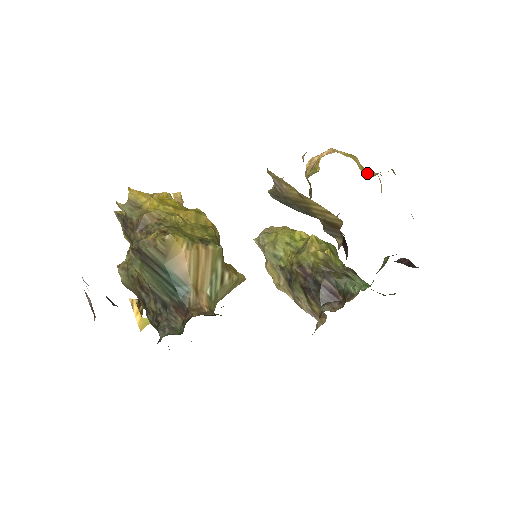
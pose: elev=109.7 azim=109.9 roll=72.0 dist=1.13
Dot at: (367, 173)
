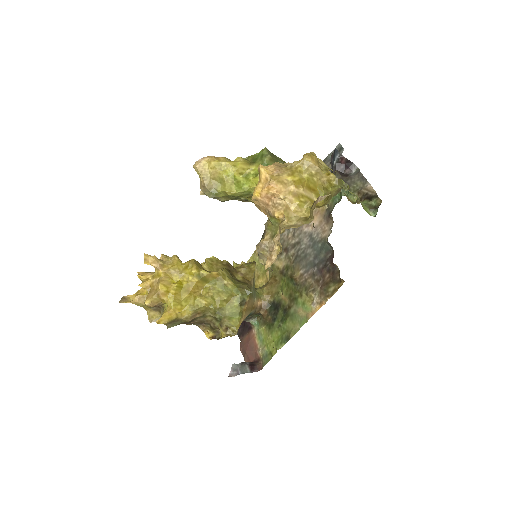
Dot at: (314, 185)
